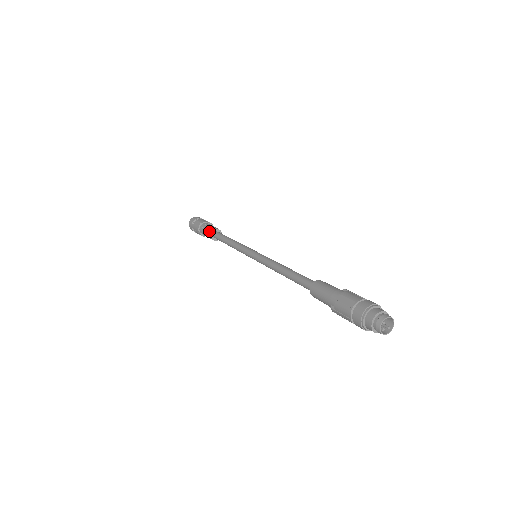
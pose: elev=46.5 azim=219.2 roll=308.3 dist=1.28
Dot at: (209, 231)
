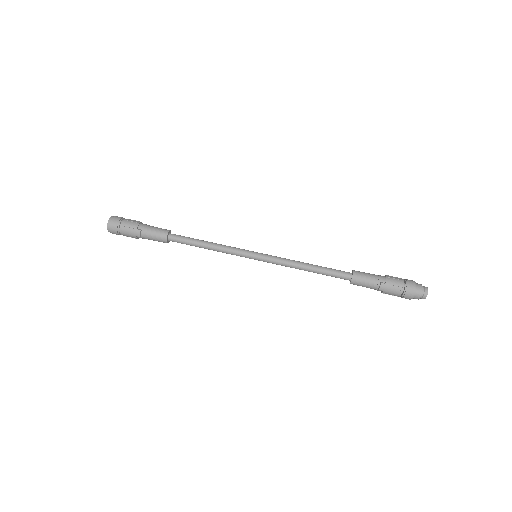
Dot at: (164, 229)
